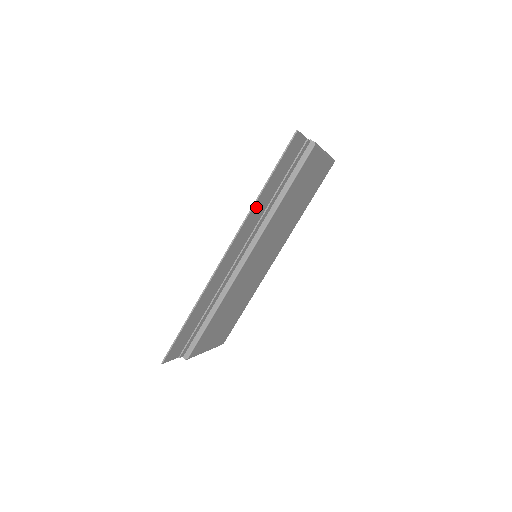
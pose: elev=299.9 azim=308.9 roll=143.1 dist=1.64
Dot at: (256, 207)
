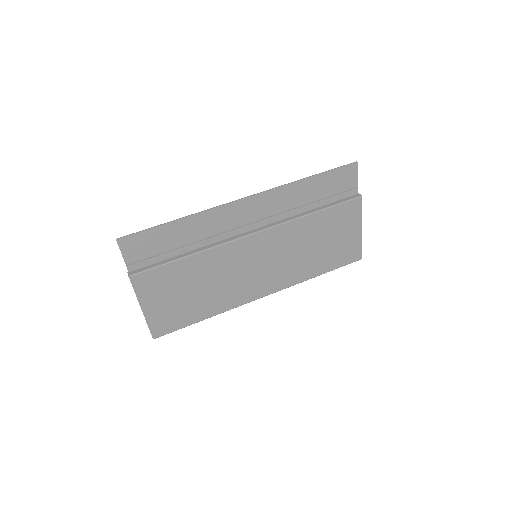
Dot at: (293, 189)
